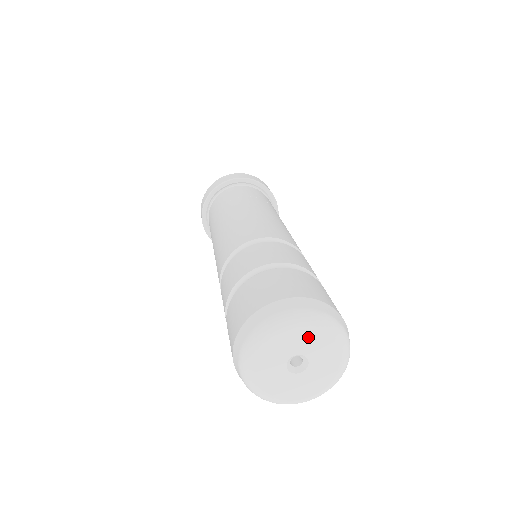
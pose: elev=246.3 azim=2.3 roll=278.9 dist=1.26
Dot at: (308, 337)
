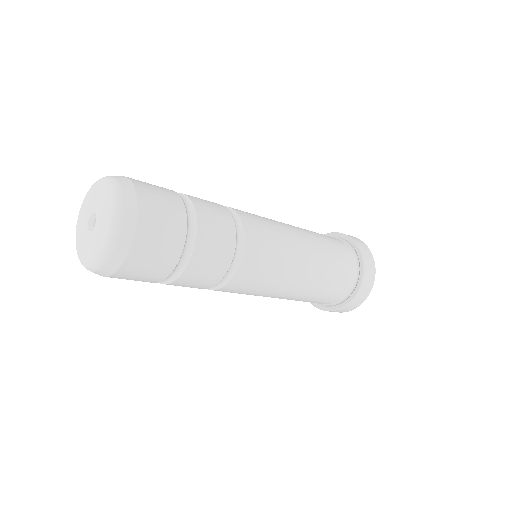
Dot at: (92, 198)
